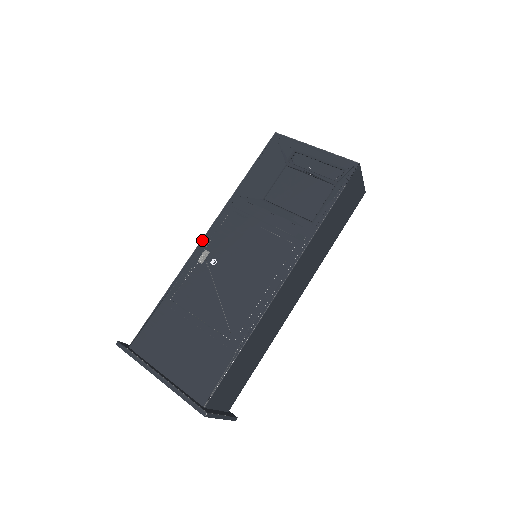
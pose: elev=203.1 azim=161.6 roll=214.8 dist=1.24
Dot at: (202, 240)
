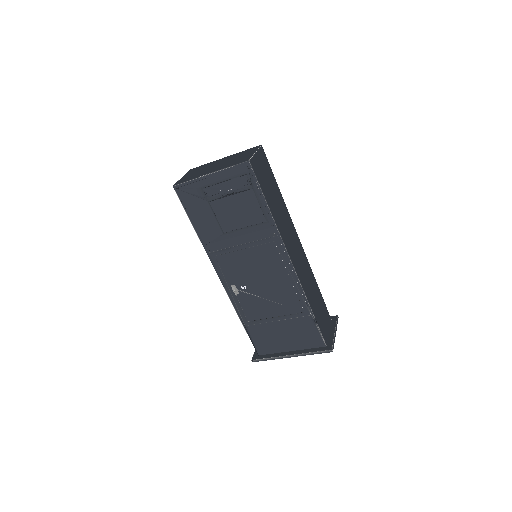
Dot at: (222, 283)
